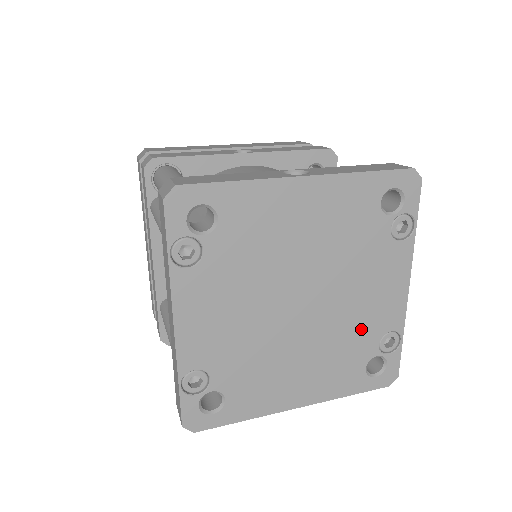
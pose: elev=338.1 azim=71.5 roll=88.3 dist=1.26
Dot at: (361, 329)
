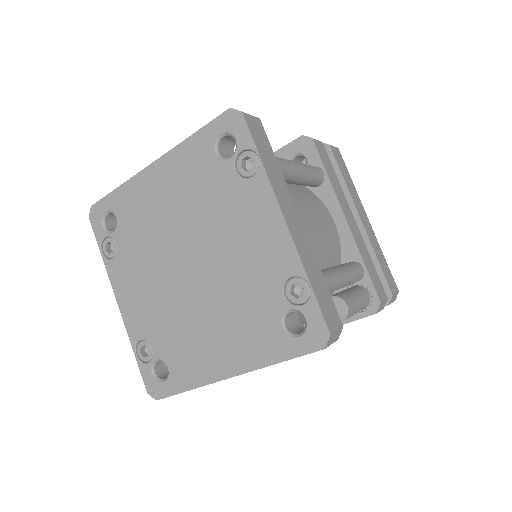
Dot at: (255, 281)
